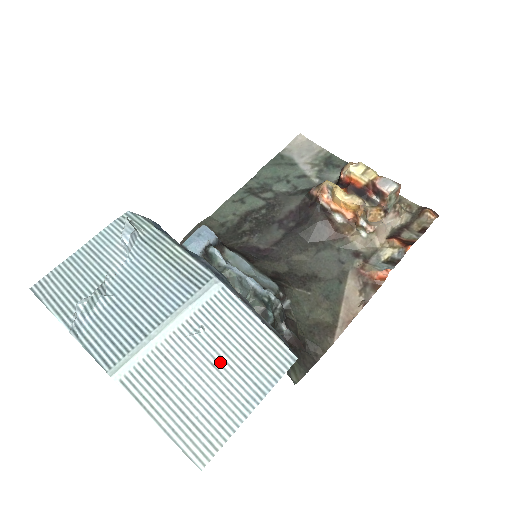
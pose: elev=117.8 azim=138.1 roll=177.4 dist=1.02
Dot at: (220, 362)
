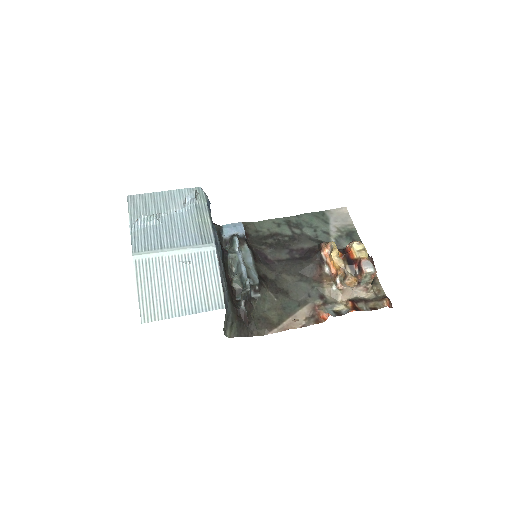
Dot at: (186, 284)
